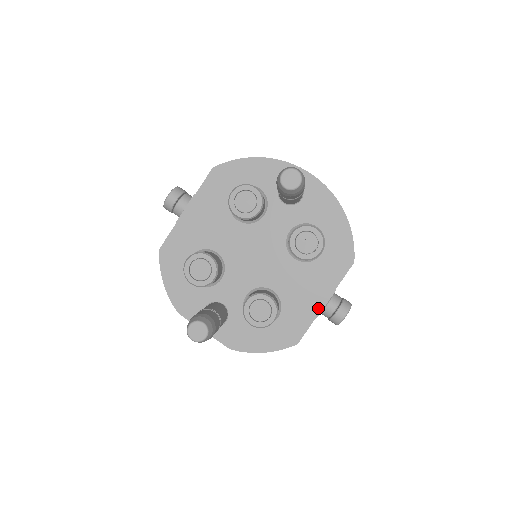
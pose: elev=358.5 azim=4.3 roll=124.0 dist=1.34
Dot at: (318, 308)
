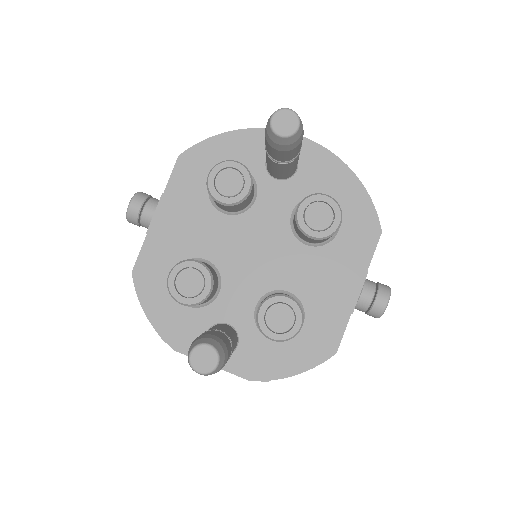
Dot at: (351, 300)
